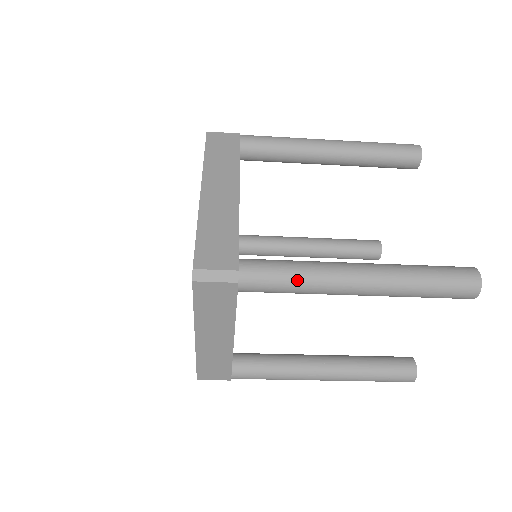
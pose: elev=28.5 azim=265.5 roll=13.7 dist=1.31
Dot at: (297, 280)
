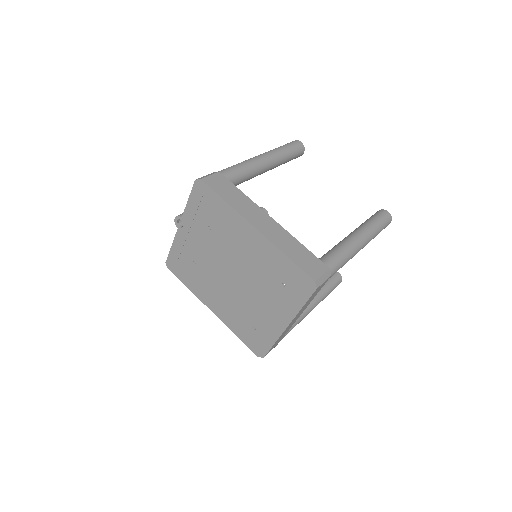
Dot at: (347, 258)
